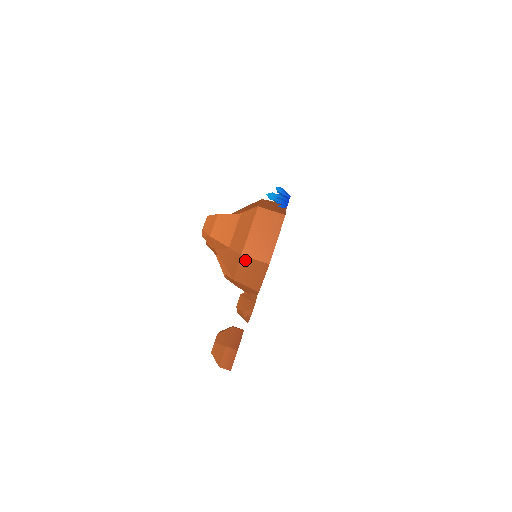
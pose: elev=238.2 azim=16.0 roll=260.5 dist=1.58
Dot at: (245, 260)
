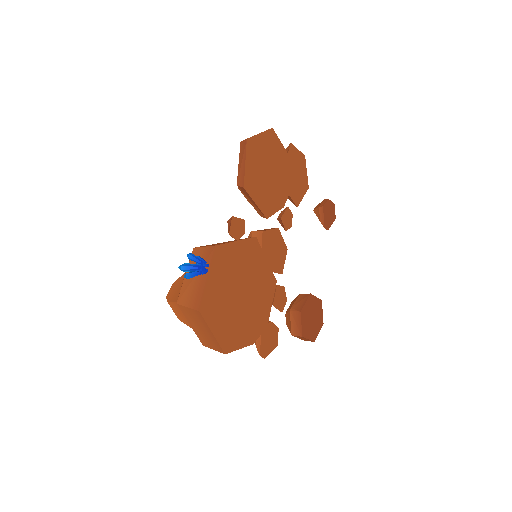
Dot at: occluded
